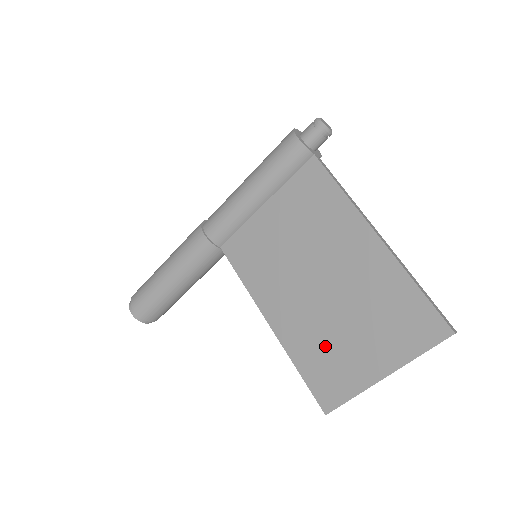
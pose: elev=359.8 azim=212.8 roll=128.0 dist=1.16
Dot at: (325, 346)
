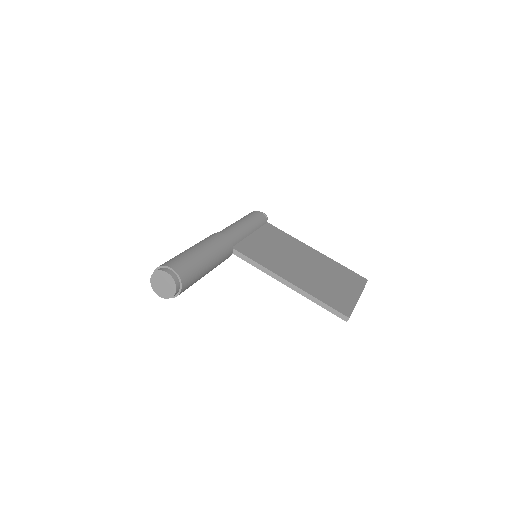
Dot at: (325, 288)
